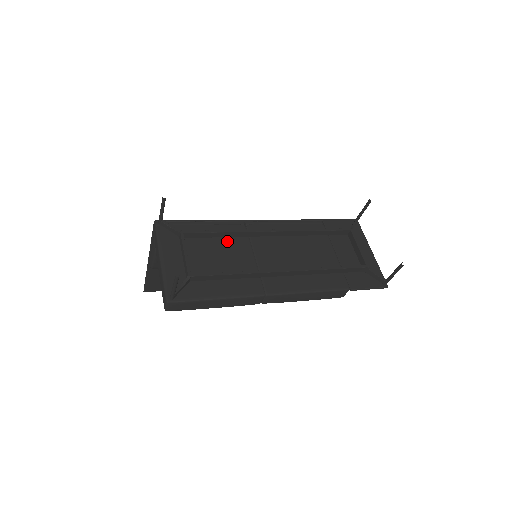
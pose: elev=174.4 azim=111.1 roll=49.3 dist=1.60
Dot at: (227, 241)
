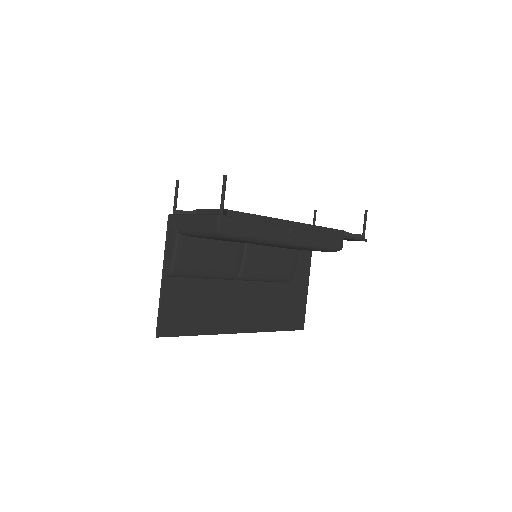
Dot at: occluded
